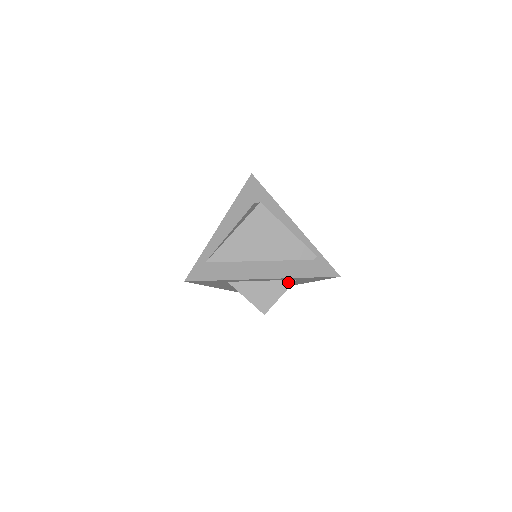
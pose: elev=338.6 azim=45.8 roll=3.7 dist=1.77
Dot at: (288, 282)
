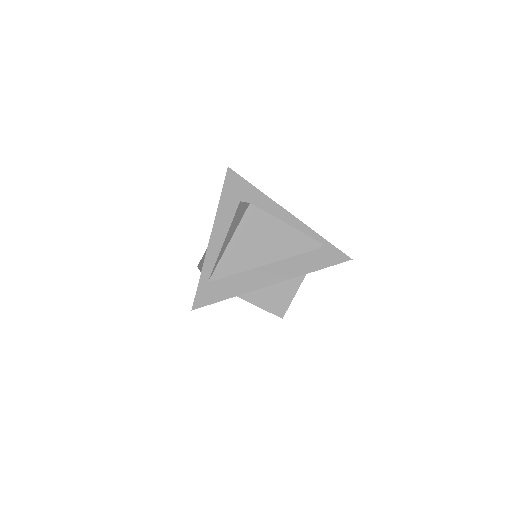
Dot at: (299, 279)
